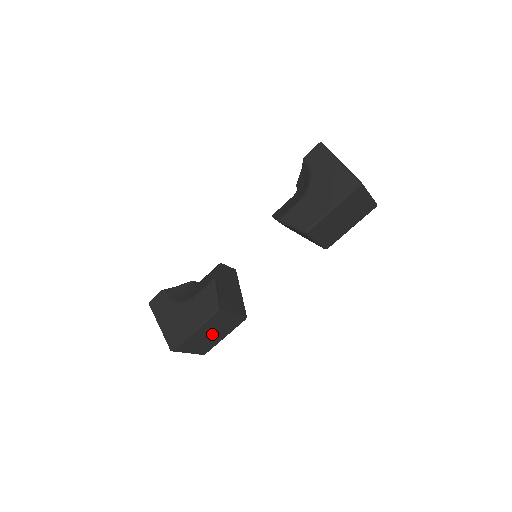
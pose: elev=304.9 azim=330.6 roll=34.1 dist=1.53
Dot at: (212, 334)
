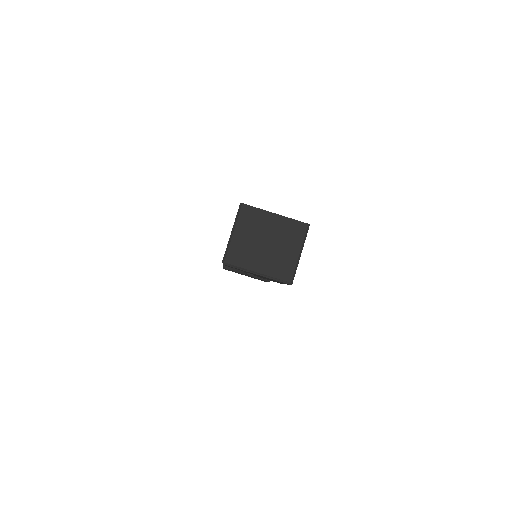
Dot at: occluded
